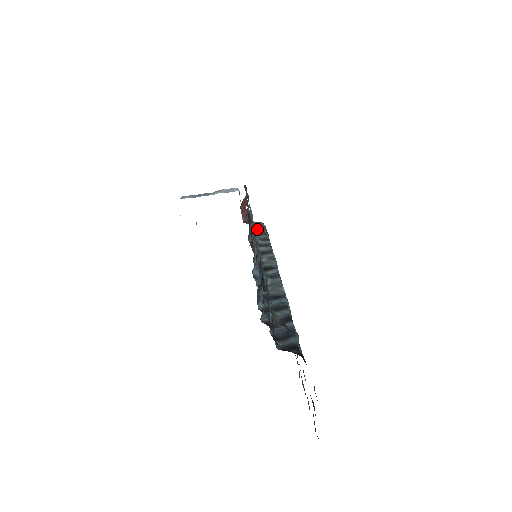
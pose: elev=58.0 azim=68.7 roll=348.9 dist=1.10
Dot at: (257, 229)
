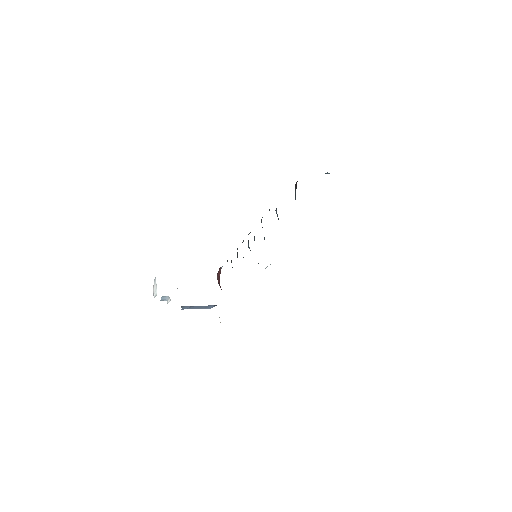
Dot at: occluded
